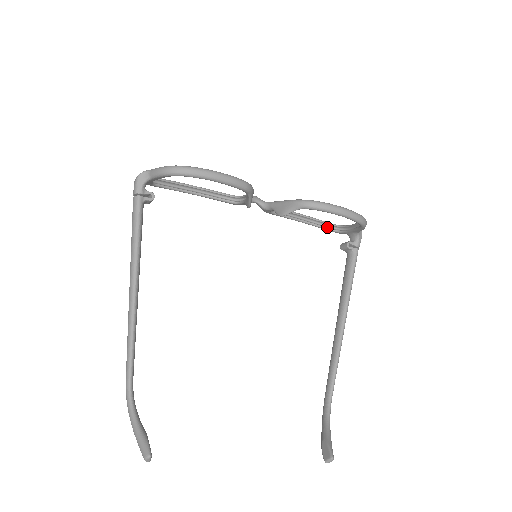
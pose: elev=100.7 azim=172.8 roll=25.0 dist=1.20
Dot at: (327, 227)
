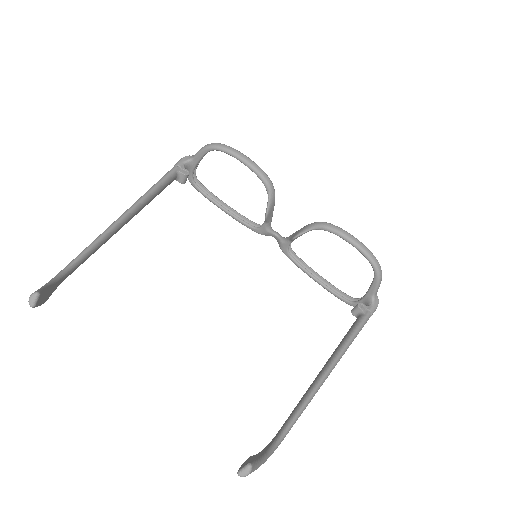
Dot at: (343, 297)
